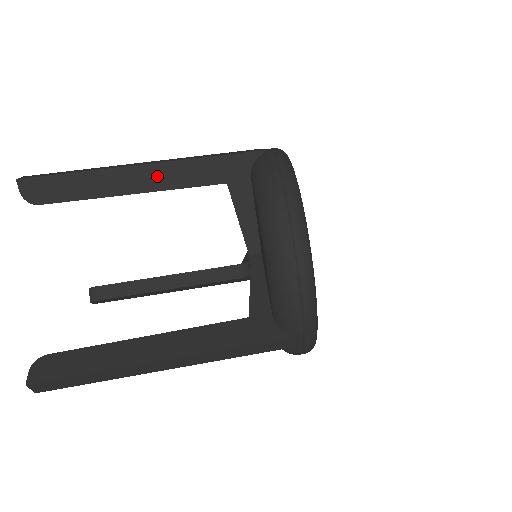
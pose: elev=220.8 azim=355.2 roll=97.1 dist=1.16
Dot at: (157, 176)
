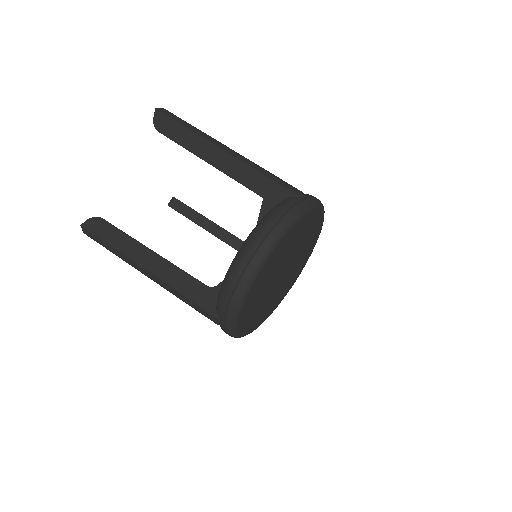
Dot at: (227, 163)
